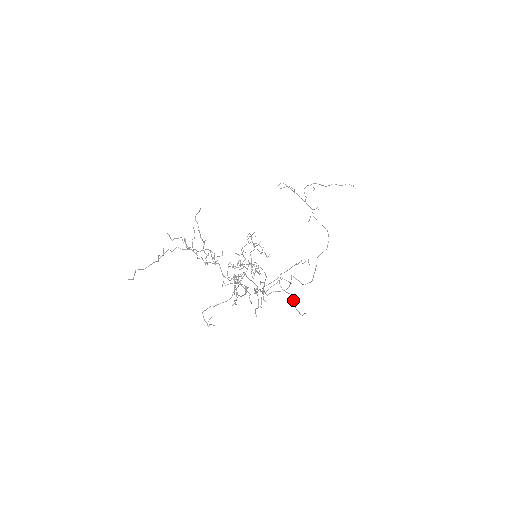
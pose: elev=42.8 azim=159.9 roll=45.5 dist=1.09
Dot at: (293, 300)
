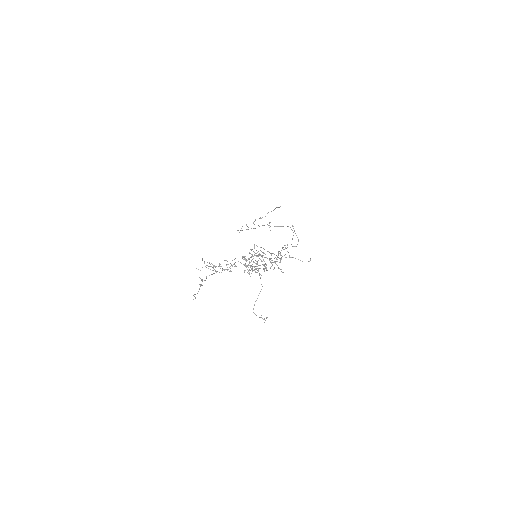
Dot at: (298, 259)
